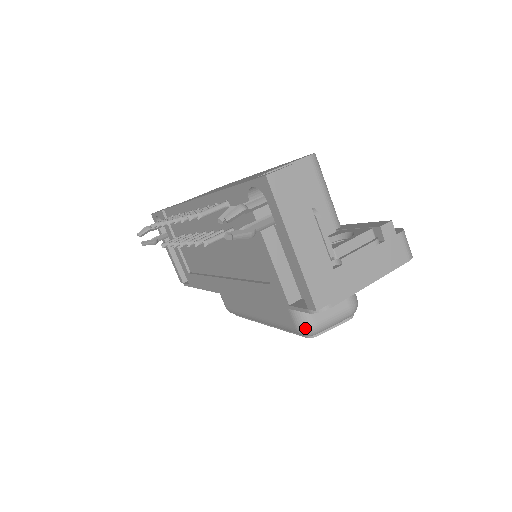
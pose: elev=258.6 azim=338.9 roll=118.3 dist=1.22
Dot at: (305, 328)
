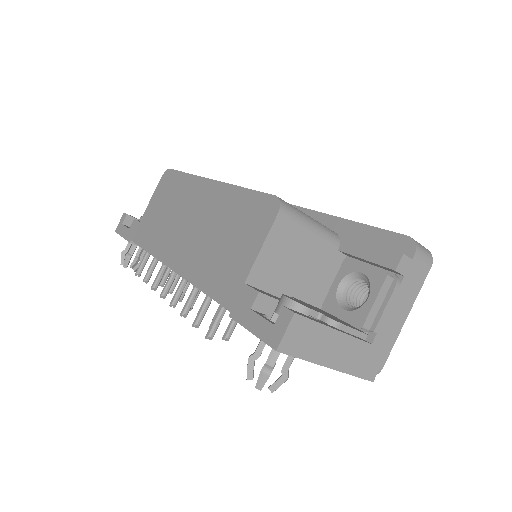
Dot at: occluded
